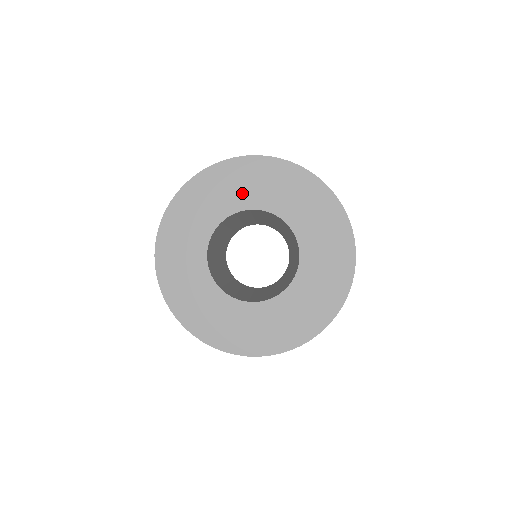
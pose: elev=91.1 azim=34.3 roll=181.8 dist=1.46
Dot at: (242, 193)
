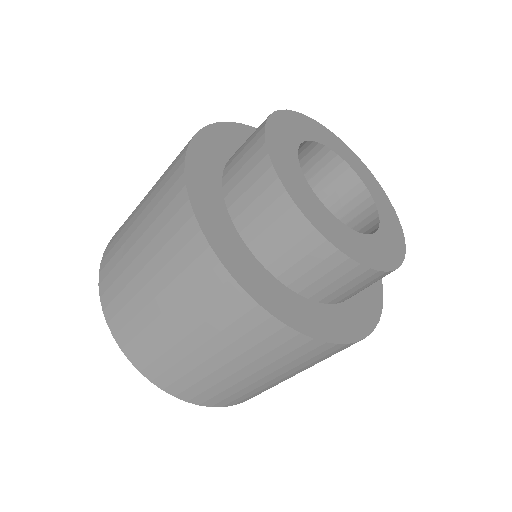
Dot at: (349, 155)
